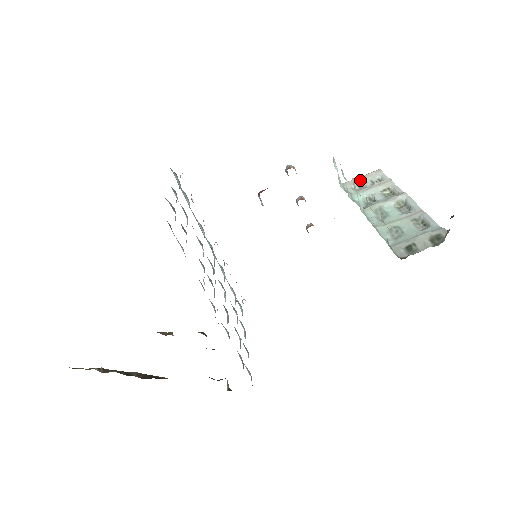
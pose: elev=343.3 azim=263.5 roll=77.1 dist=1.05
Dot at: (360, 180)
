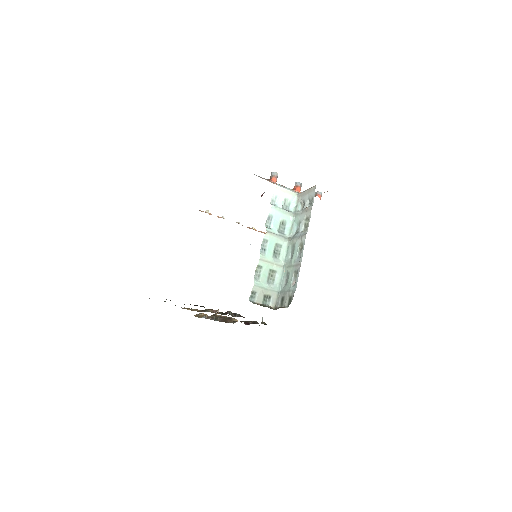
Dot at: (305, 195)
